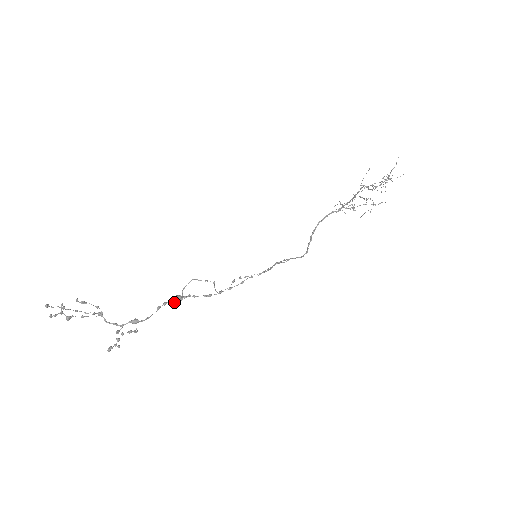
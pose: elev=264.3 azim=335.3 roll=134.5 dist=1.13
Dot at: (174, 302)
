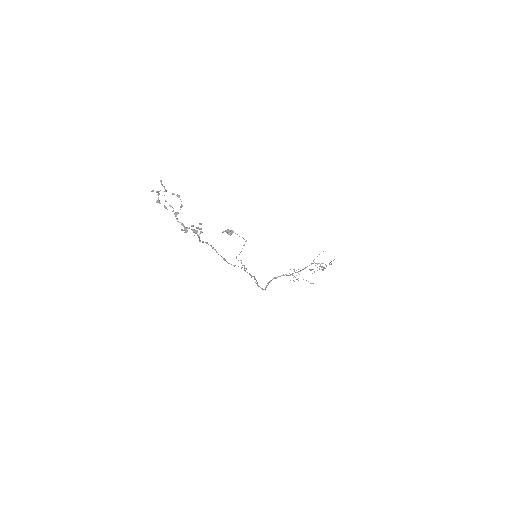
Dot at: (227, 233)
